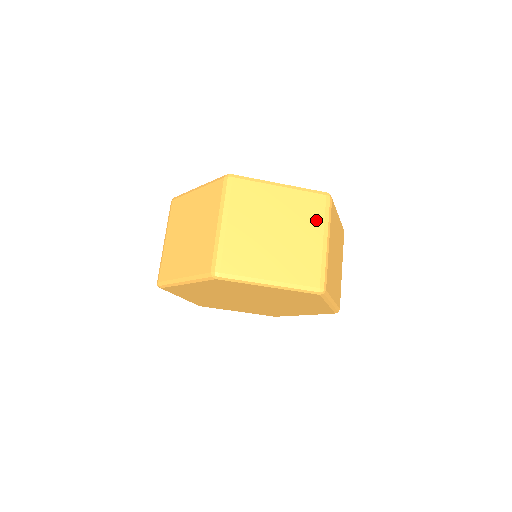
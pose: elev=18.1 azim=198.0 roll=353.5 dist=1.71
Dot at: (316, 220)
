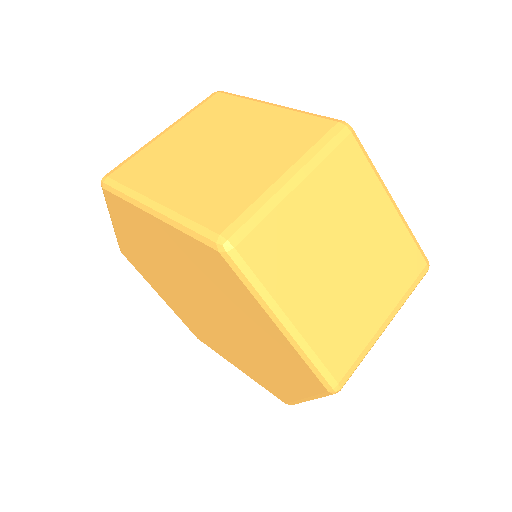
Dot at: (294, 147)
